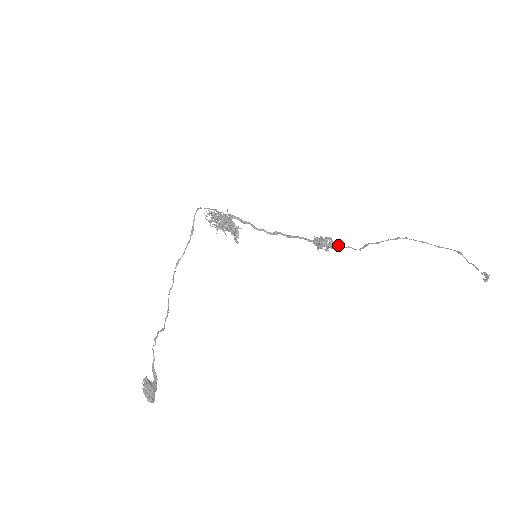
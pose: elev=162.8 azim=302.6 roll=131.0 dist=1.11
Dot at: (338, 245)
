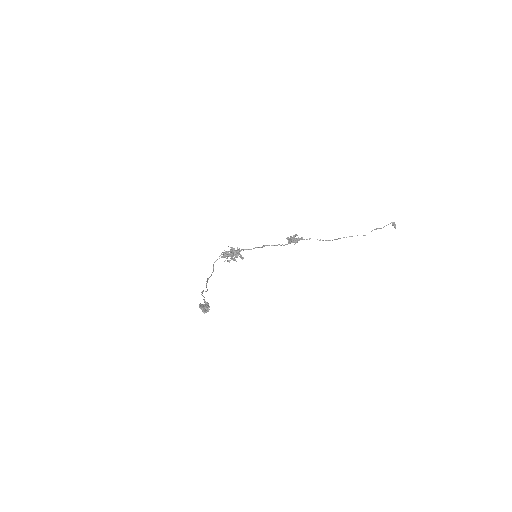
Dot at: (302, 238)
